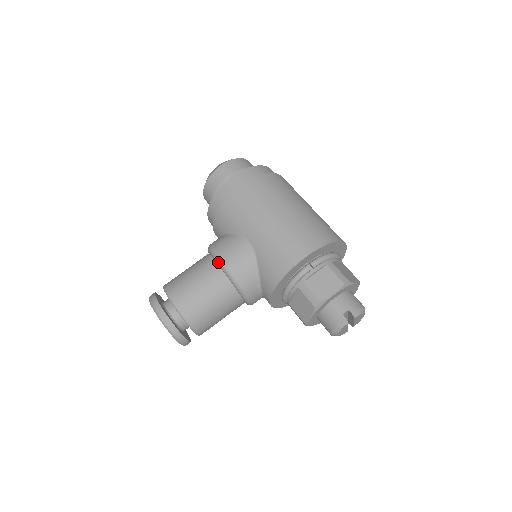
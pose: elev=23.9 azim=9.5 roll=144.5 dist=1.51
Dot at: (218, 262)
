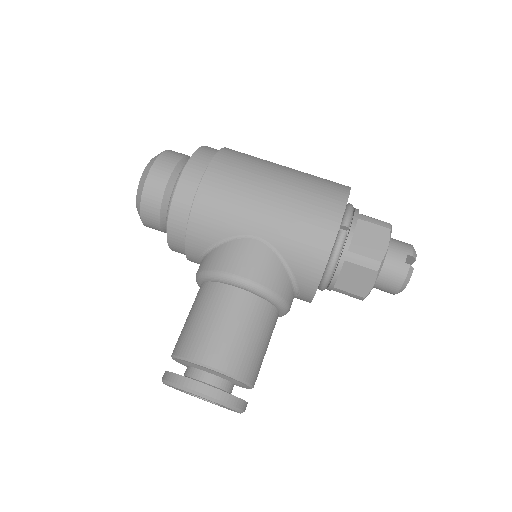
Dot at: (236, 283)
